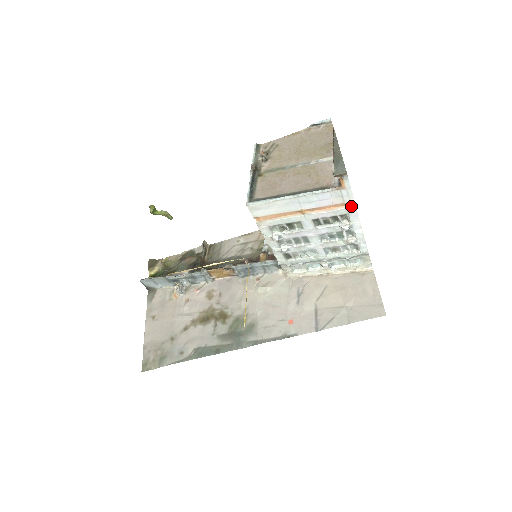
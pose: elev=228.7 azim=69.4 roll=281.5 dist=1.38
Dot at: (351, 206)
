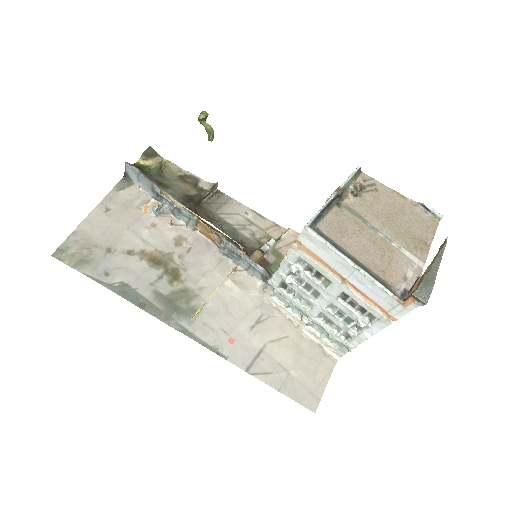
Dot at: (389, 319)
